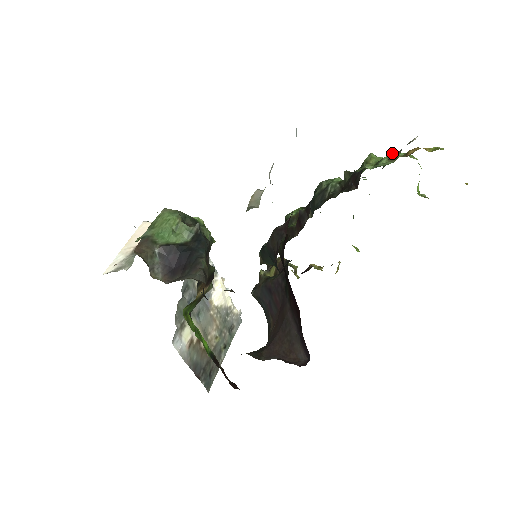
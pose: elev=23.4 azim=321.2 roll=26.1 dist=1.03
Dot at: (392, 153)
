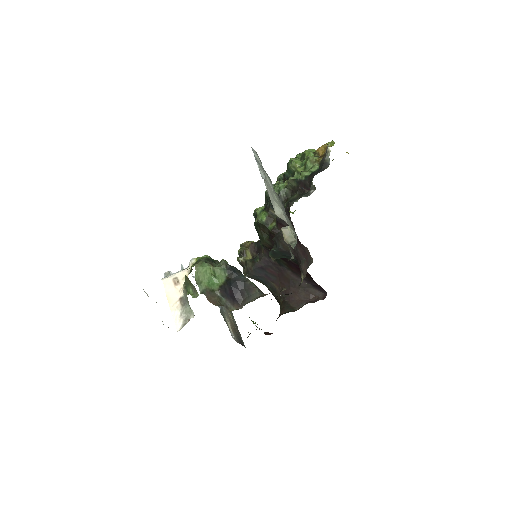
Dot at: (310, 157)
